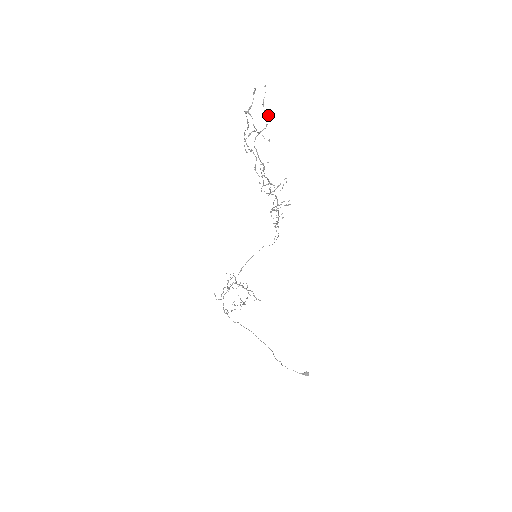
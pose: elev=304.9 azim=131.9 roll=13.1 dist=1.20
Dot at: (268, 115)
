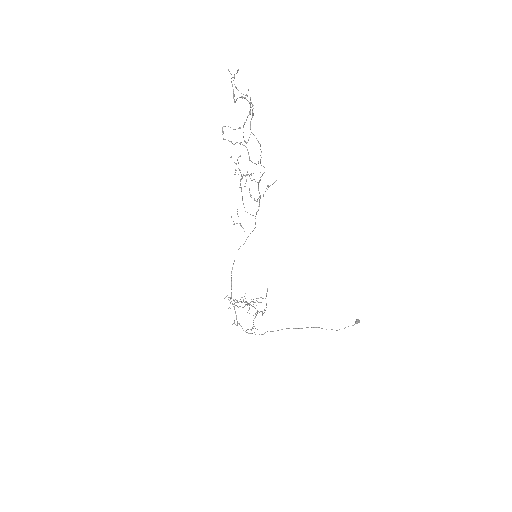
Dot at: occluded
